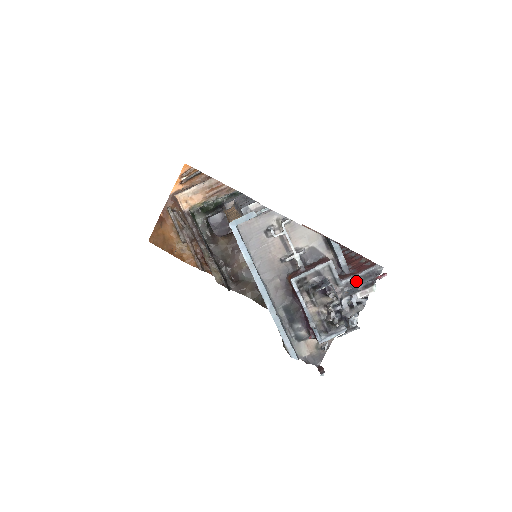
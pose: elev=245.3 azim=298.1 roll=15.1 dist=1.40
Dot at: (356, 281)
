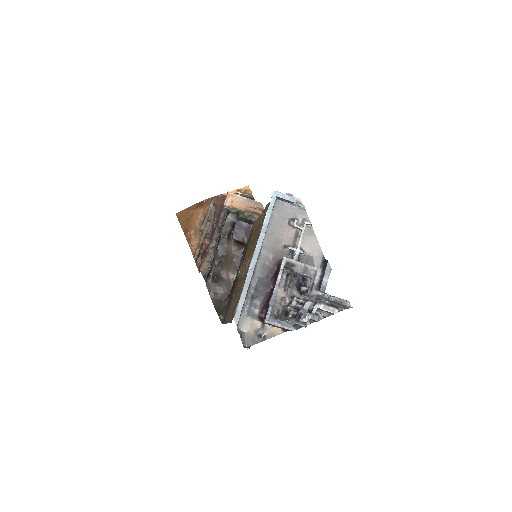
Dot at: (326, 299)
